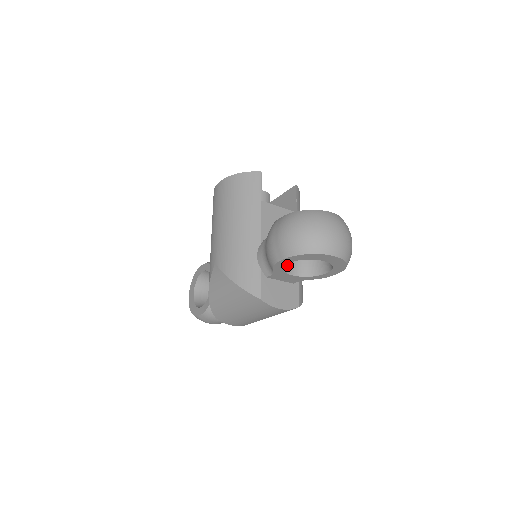
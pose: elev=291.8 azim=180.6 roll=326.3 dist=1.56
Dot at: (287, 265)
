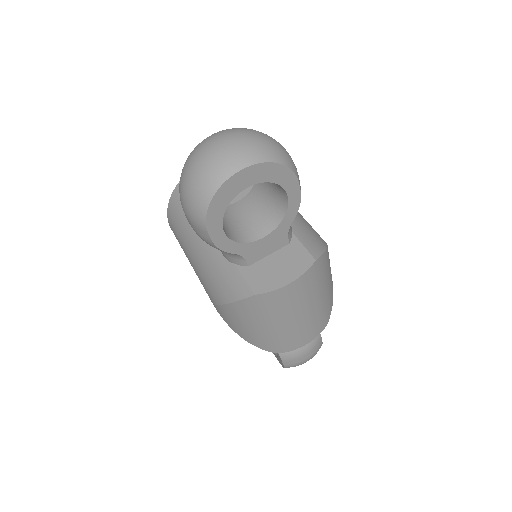
Dot at: (247, 233)
